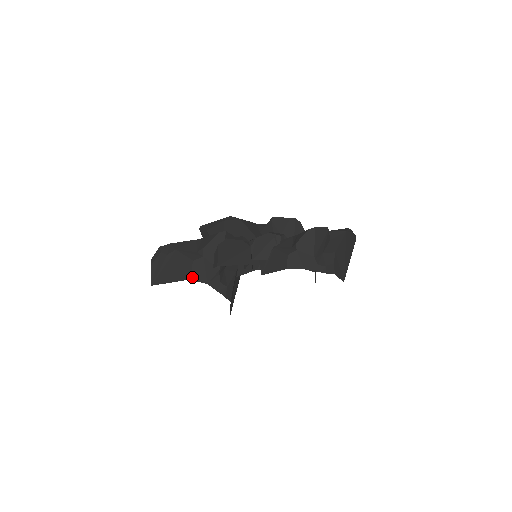
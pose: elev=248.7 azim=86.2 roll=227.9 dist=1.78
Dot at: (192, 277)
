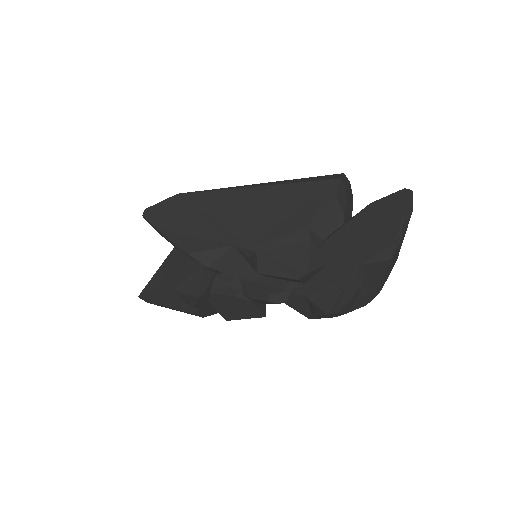
Dot at: occluded
